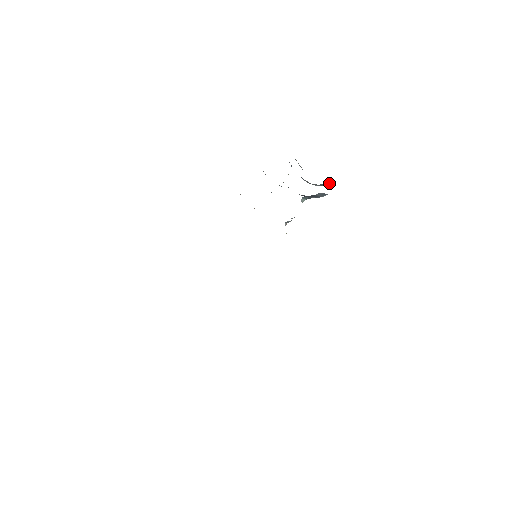
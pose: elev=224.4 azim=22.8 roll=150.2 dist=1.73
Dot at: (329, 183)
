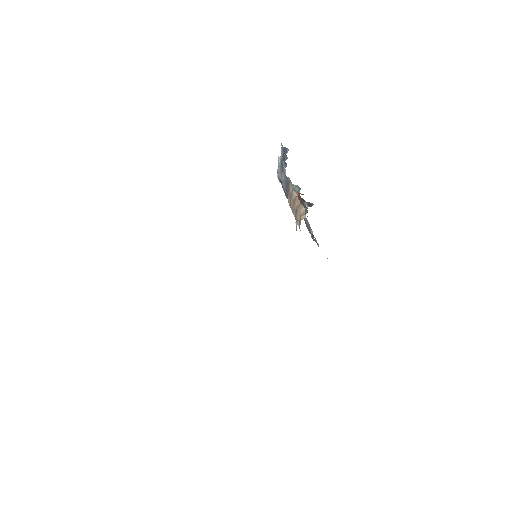
Dot at: (303, 194)
